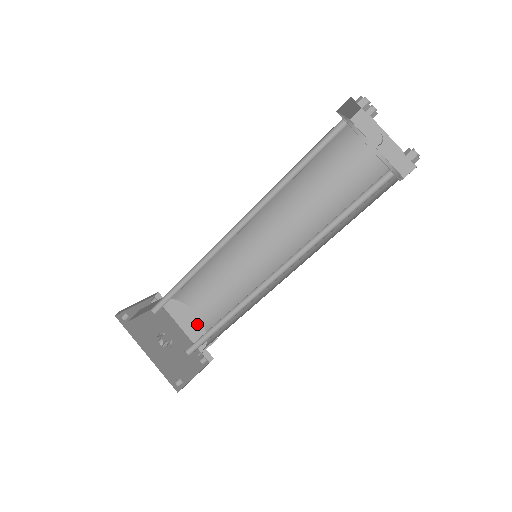
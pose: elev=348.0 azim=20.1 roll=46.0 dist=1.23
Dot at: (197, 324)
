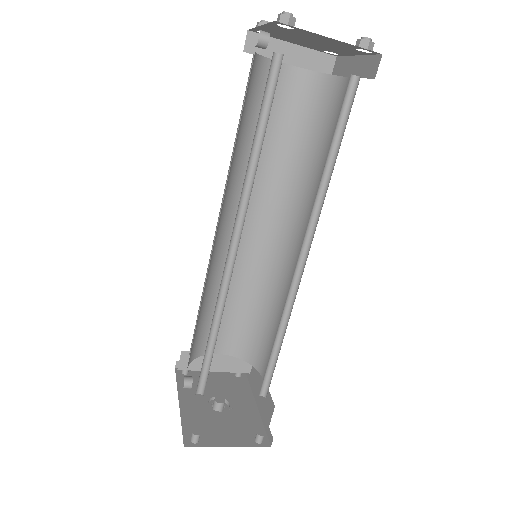
Dot at: occluded
